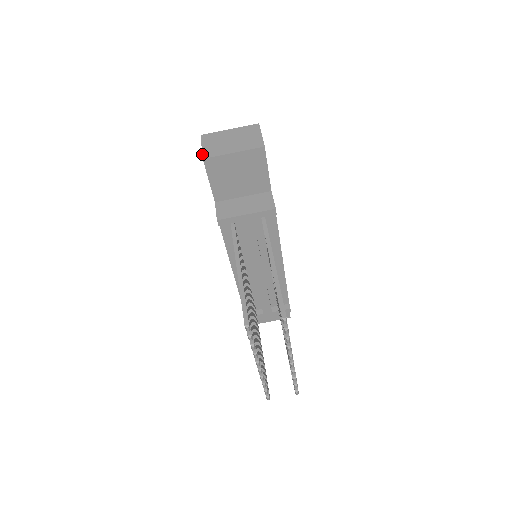
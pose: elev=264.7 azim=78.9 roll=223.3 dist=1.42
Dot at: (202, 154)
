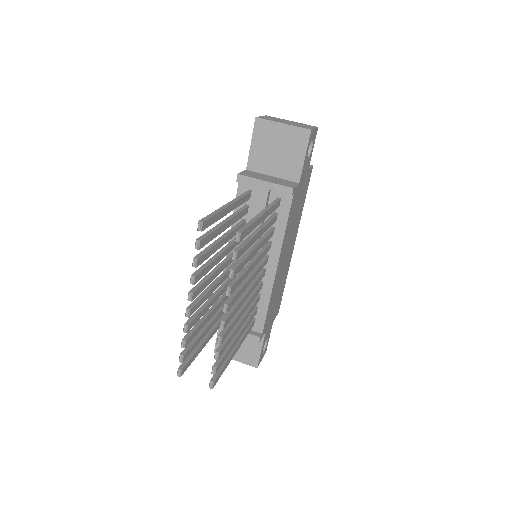
Dot at: occluded
